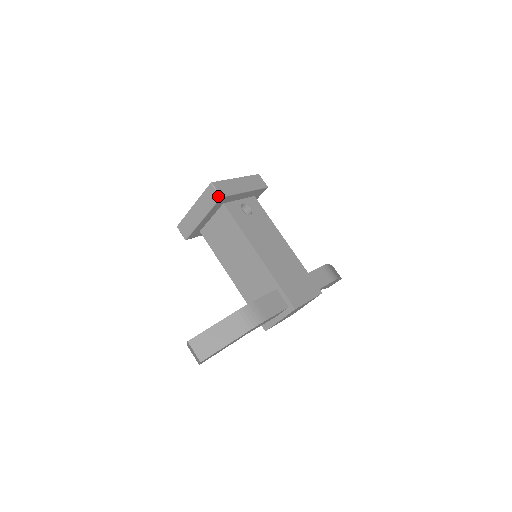
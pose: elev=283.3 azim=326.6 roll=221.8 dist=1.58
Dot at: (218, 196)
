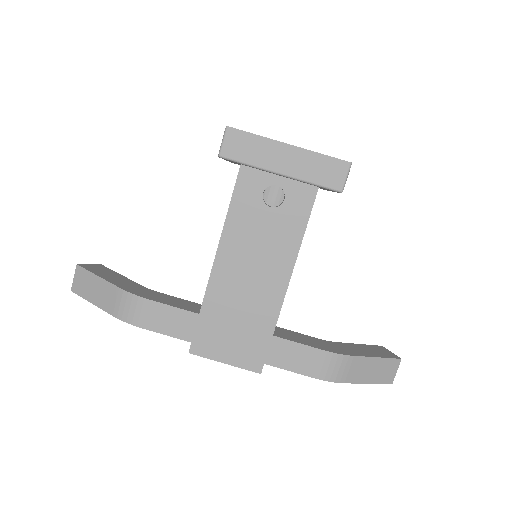
Dot at: (219, 152)
